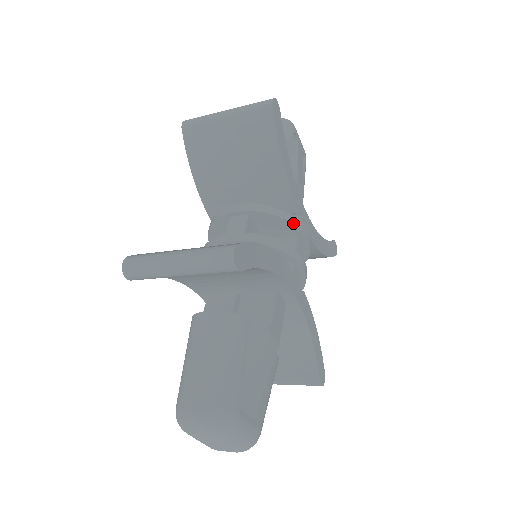
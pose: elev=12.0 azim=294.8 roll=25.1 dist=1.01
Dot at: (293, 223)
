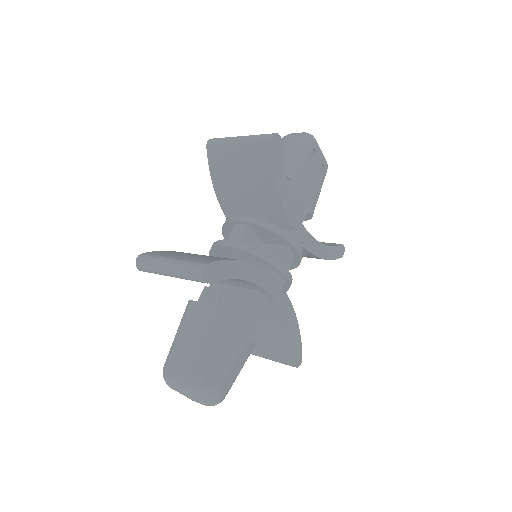
Dot at: (283, 237)
